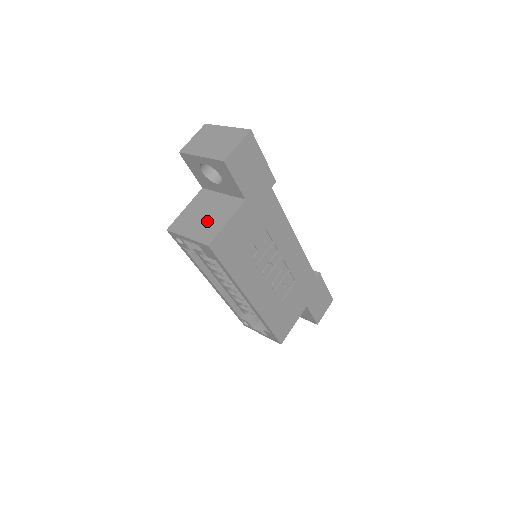
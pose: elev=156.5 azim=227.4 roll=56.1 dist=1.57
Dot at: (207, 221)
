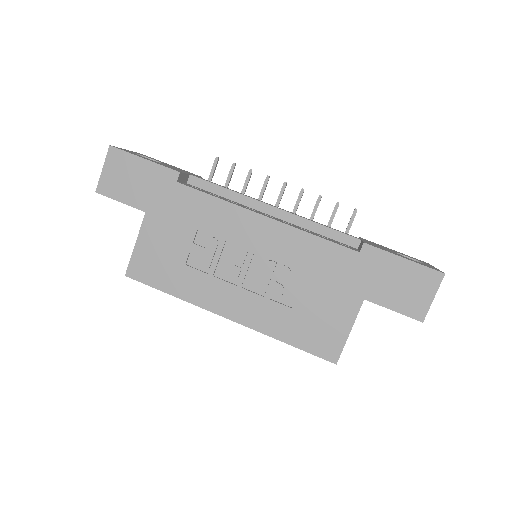
Dot at: occluded
